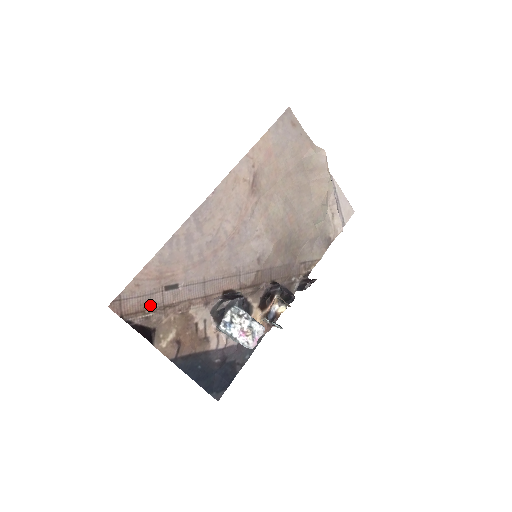
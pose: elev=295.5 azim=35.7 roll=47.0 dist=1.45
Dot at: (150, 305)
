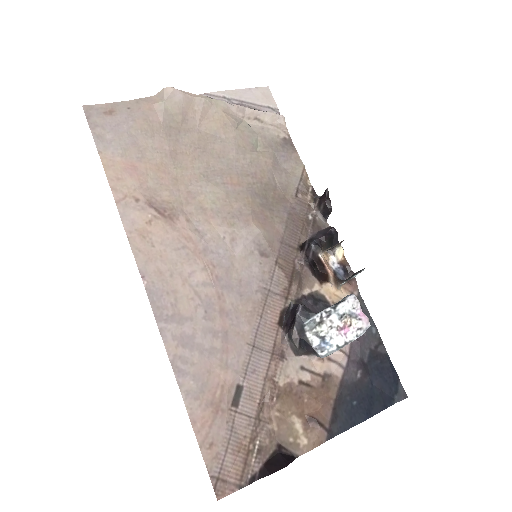
Dot at: (245, 438)
